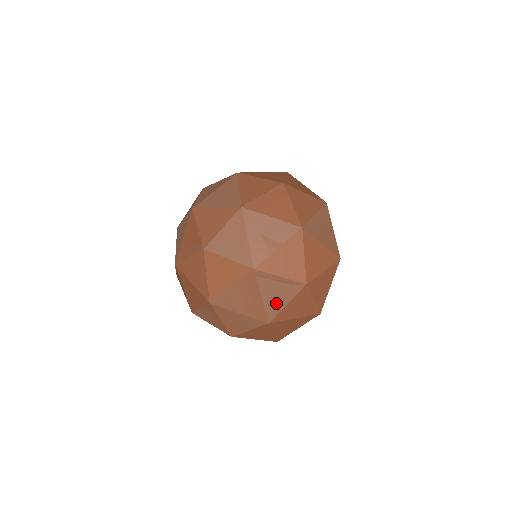
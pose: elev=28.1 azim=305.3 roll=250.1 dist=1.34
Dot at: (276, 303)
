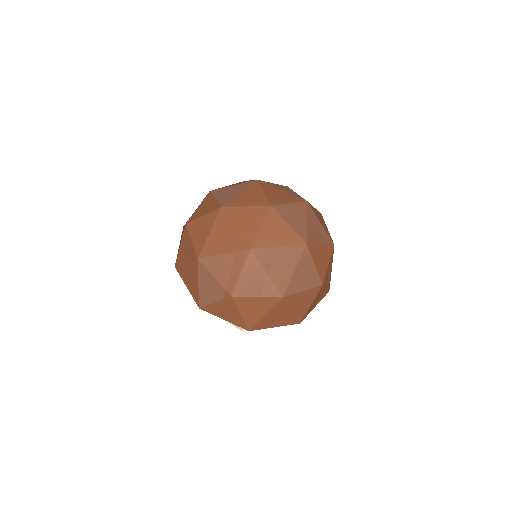
Dot at: (298, 284)
